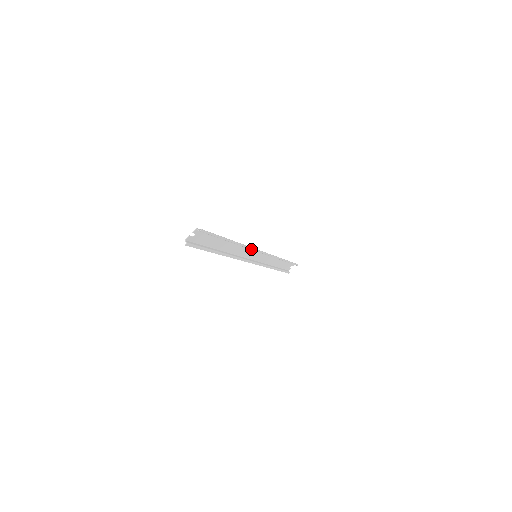
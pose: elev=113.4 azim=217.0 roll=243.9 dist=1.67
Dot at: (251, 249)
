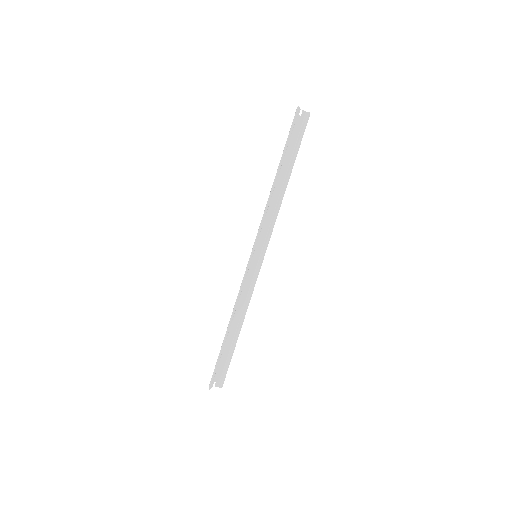
Dot at: (272, 226)
